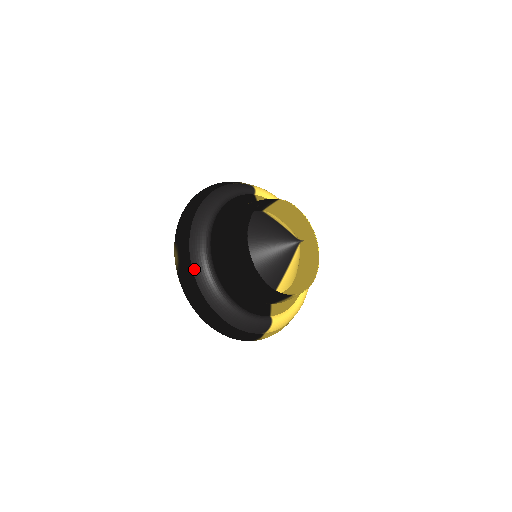
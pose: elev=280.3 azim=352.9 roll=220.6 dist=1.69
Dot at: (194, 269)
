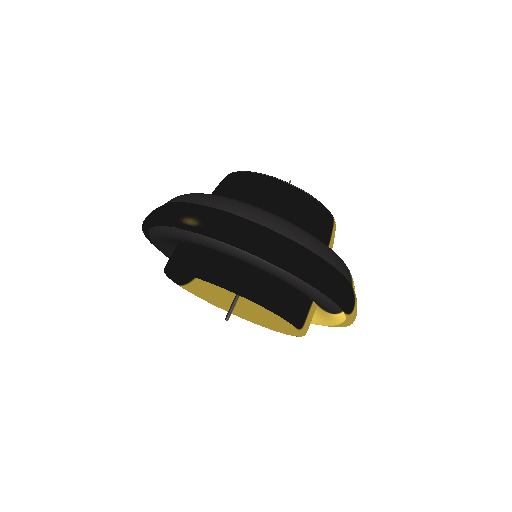
Dot at: (227, 209)
